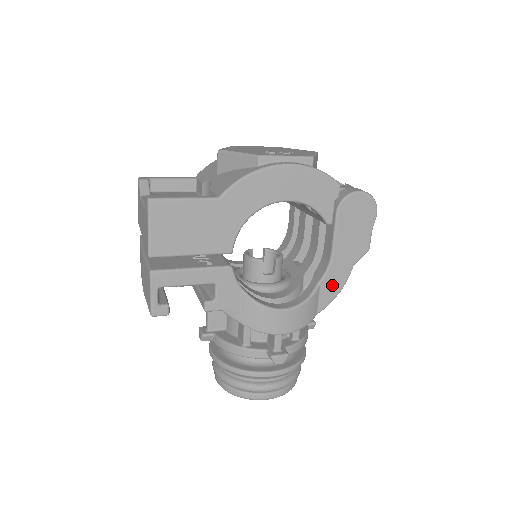
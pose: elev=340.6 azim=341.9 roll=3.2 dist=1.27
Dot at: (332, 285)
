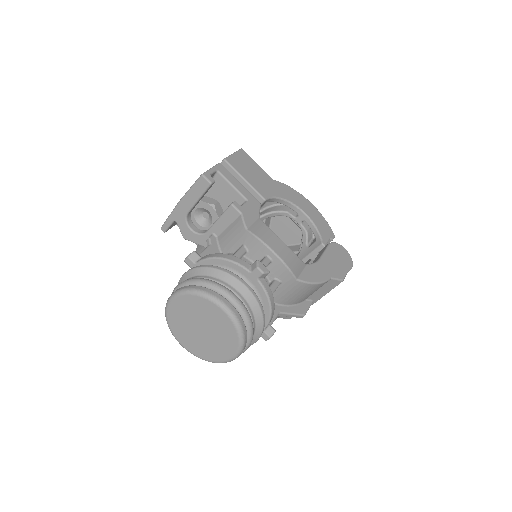
Dot at: (314, 274)
